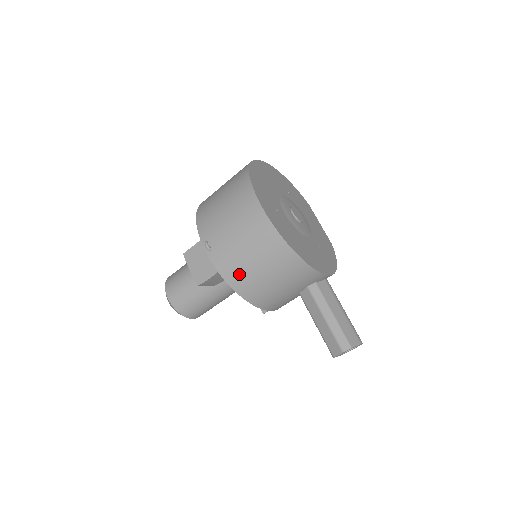
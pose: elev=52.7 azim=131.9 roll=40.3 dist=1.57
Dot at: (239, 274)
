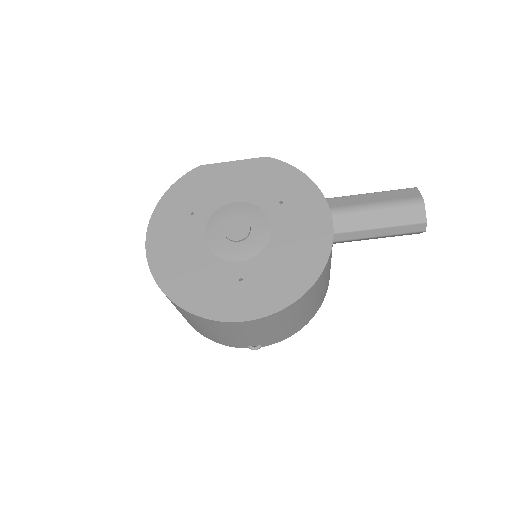
Dot at: (299, 325)
